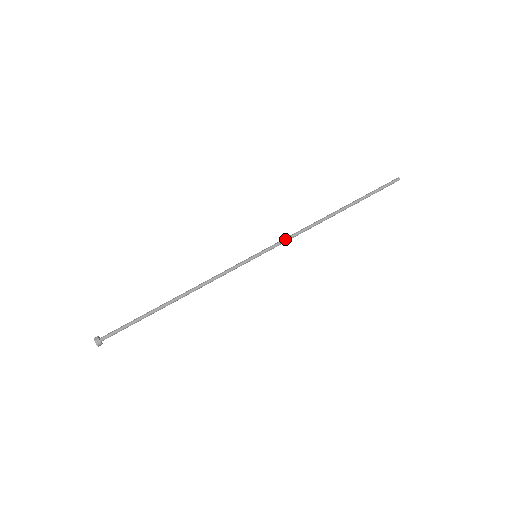
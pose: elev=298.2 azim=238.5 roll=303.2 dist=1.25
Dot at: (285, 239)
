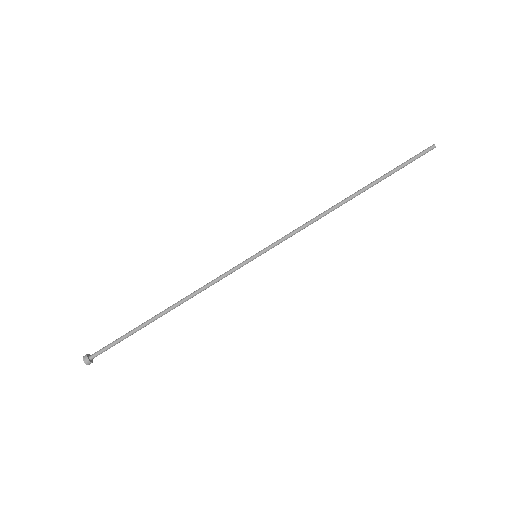
Dot at: (289, 233)
